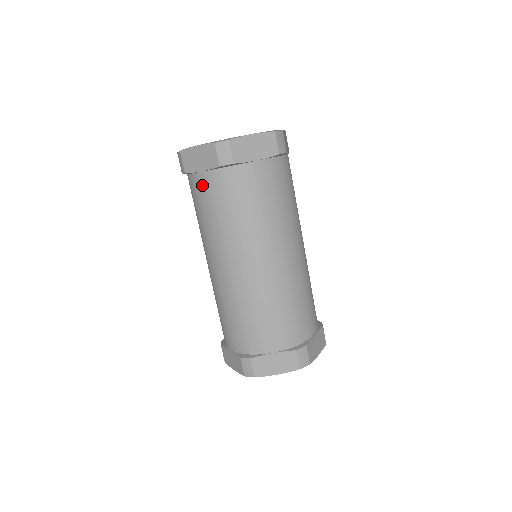
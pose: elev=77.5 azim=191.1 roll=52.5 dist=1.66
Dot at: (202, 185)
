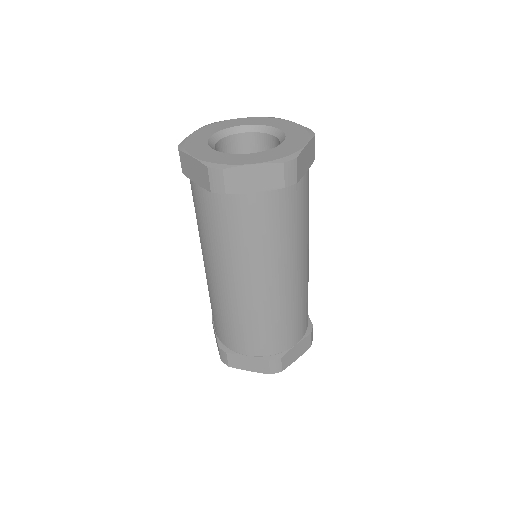
Dot at: (251, 207)
